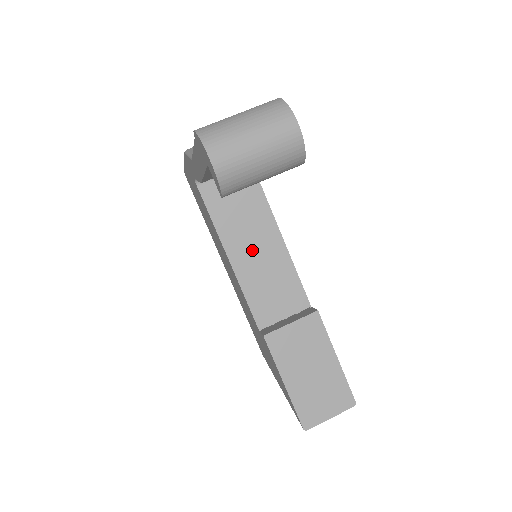
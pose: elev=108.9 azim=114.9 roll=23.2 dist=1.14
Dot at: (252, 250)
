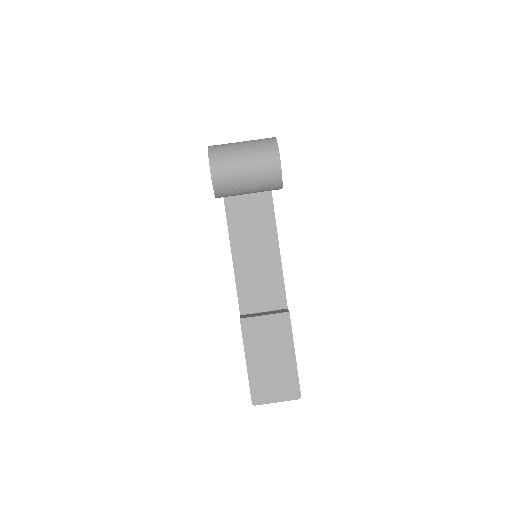
Dot at: (252, 250)
